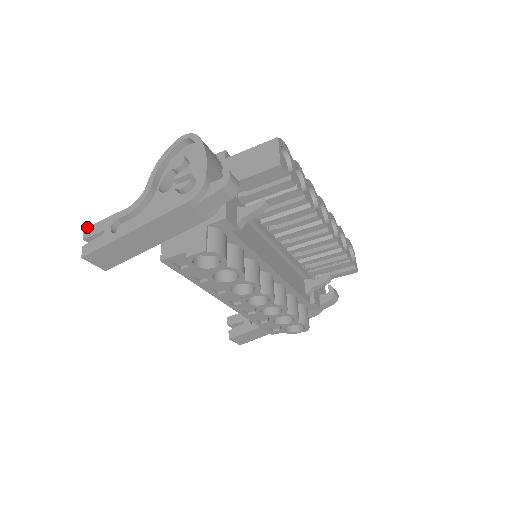
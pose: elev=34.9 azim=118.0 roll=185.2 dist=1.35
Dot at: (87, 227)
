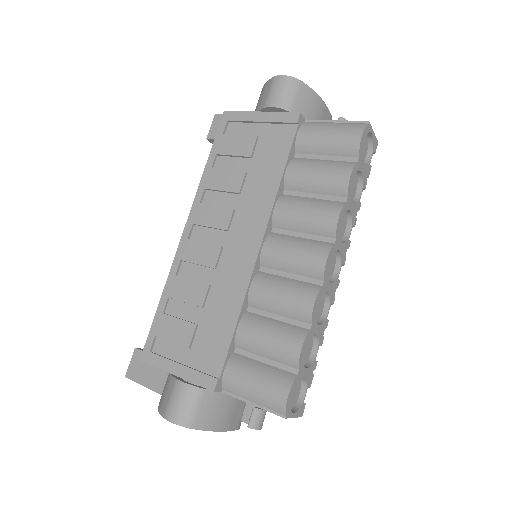
Dot at: occluded
